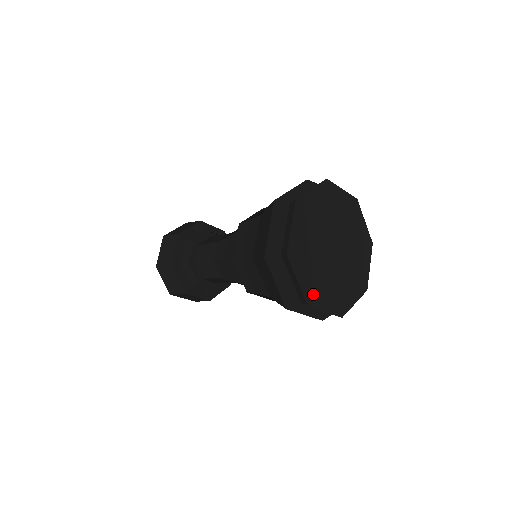
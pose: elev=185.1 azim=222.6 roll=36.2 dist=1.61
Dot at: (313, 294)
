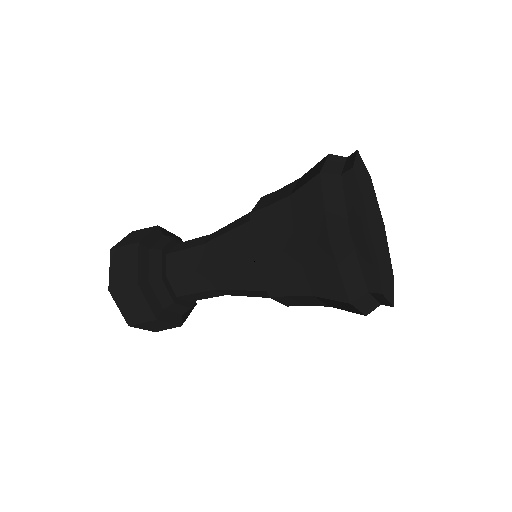
Dot at: (380, 280)
